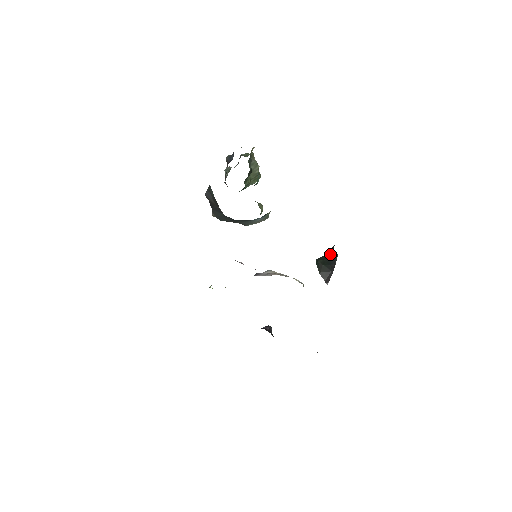
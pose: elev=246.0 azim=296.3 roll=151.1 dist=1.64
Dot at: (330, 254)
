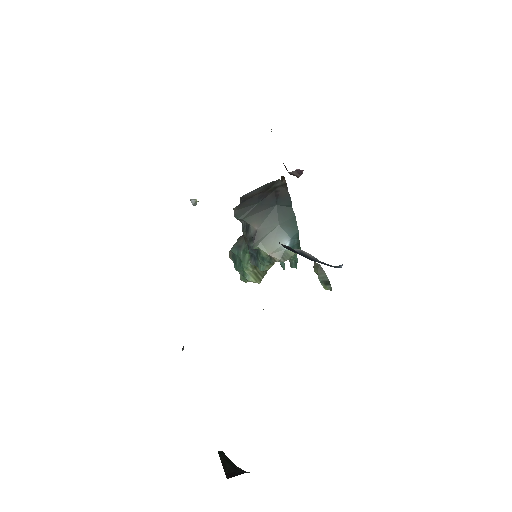
Dot at: occluded
